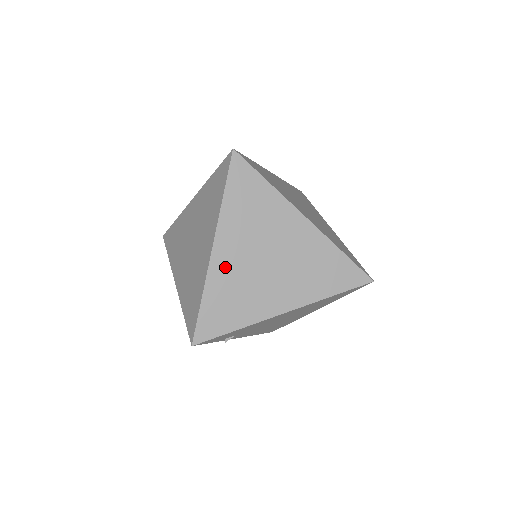
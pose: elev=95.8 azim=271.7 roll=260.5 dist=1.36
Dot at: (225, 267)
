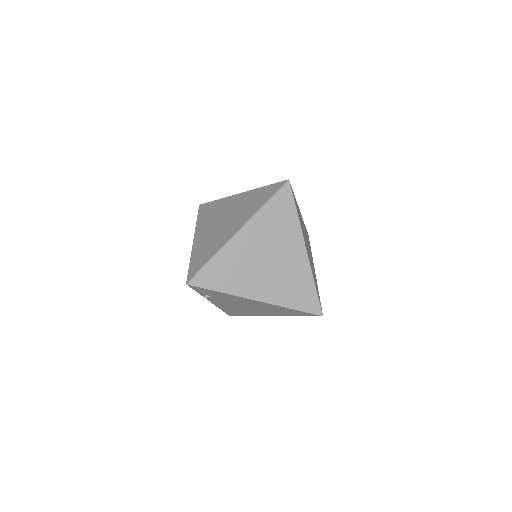
Dot at: (238, 248)
